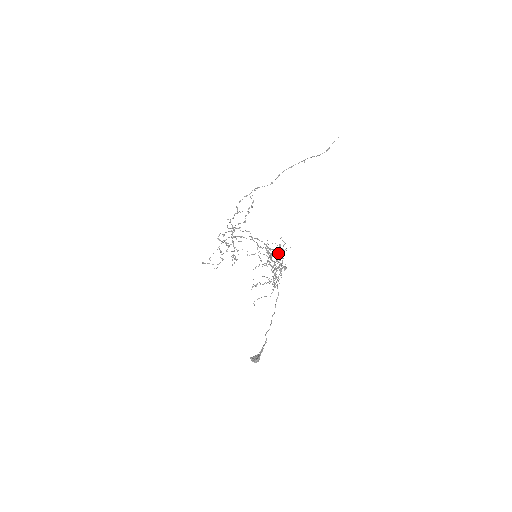
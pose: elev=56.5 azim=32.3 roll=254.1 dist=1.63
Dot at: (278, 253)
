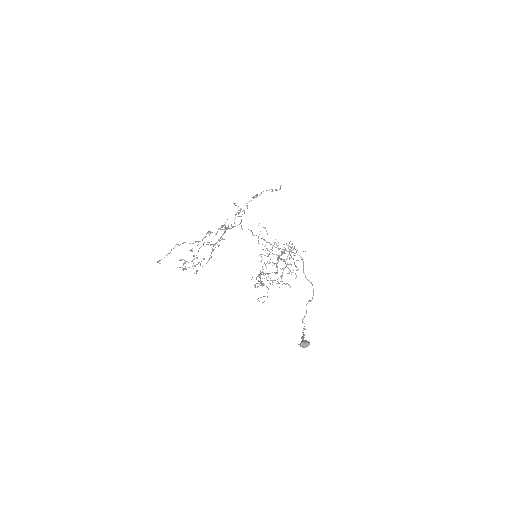
Dot at: occluded
